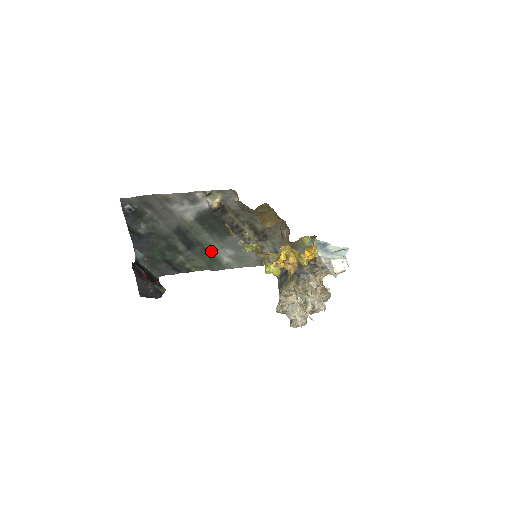
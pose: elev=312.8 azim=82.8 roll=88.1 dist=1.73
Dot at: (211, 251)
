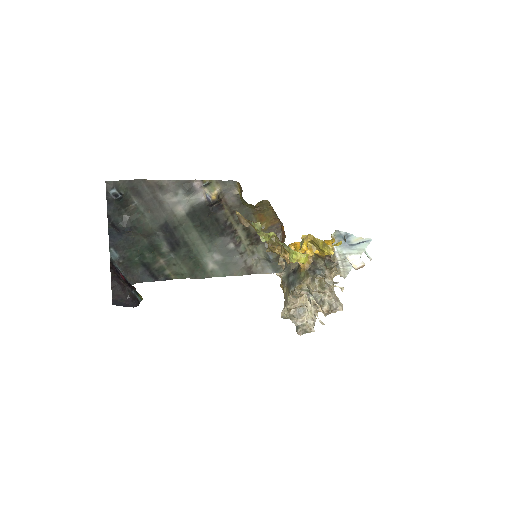
Dot at: (197, 254)
